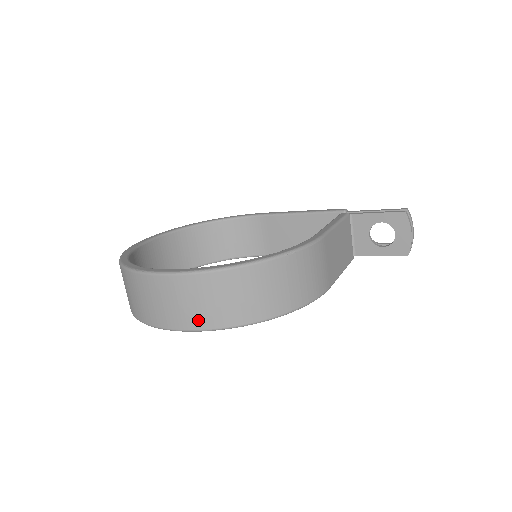
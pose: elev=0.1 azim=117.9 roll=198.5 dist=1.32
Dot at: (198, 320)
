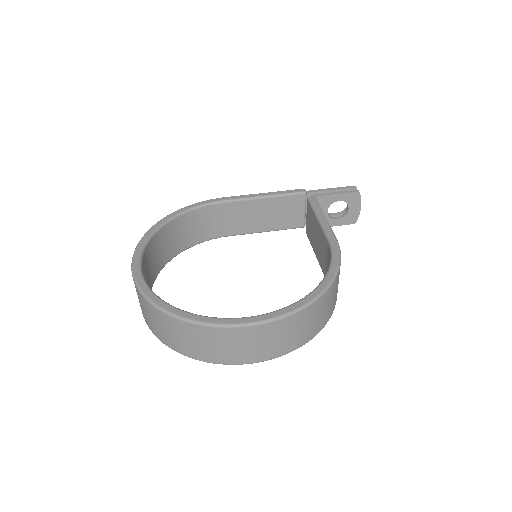
Dot at: (282, 349)
